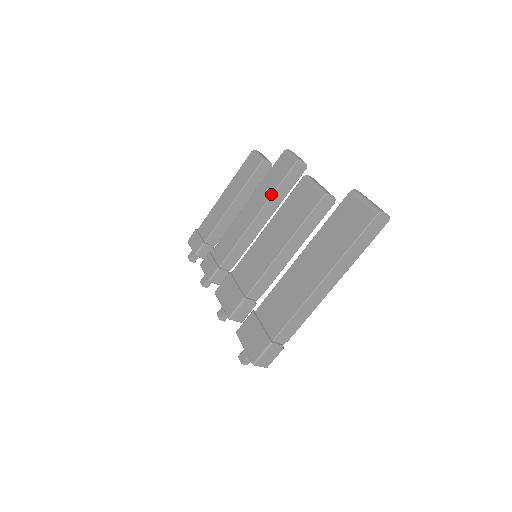
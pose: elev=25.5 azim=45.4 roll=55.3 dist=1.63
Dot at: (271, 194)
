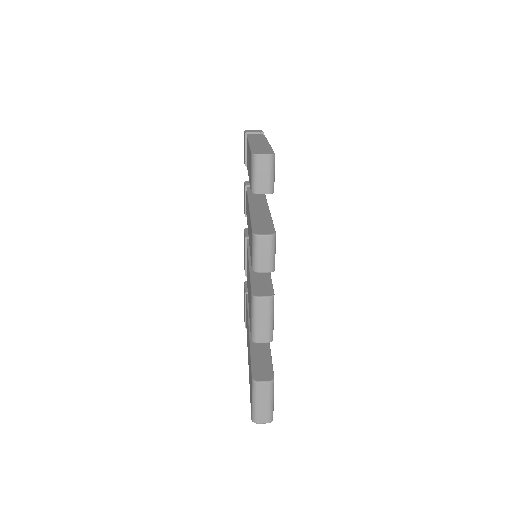
Dot at: occluded
